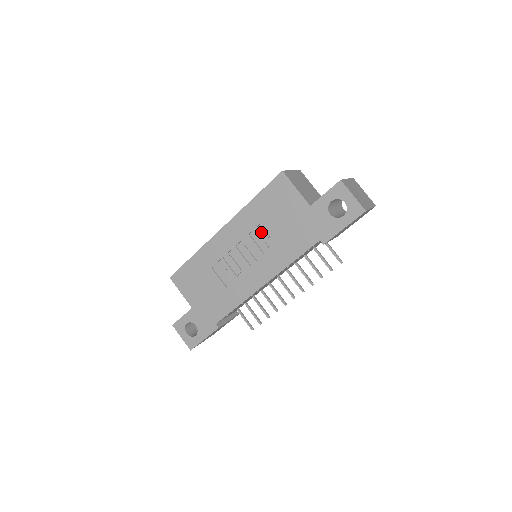
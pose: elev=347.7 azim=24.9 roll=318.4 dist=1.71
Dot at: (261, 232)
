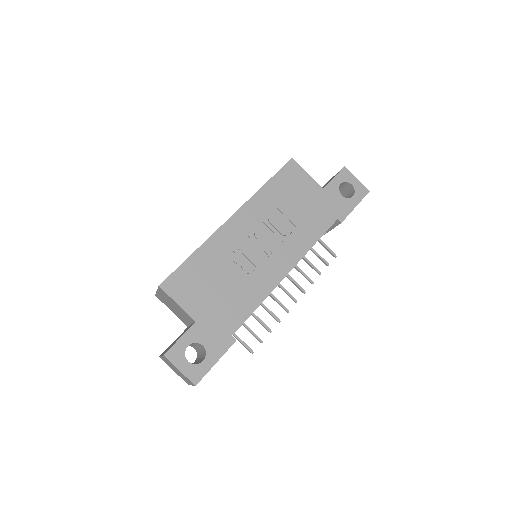
Dot at: (277, 217)
